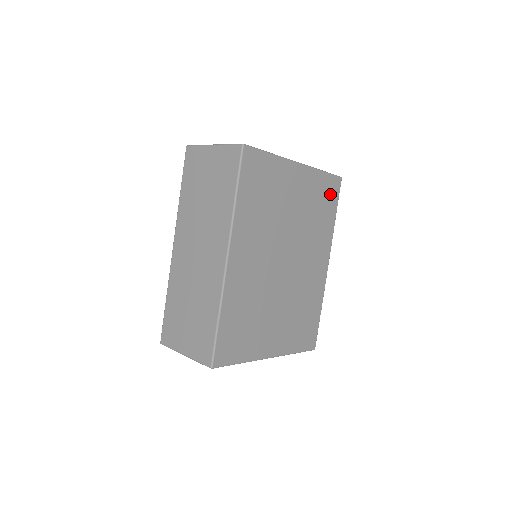
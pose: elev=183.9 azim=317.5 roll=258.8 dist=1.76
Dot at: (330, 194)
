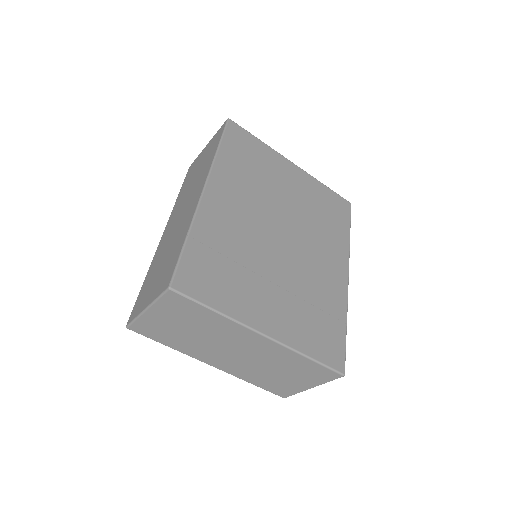
Dot at: (338, 209)
